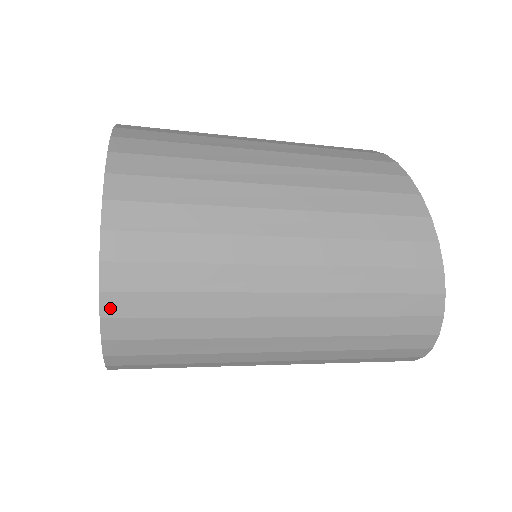
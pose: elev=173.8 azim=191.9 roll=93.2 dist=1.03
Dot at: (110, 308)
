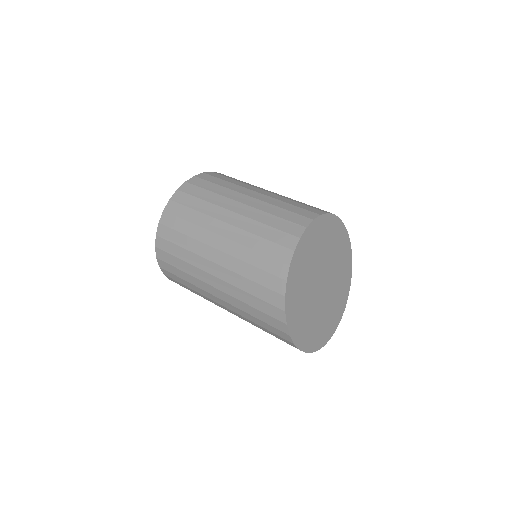
Dot at: (159, 255)
